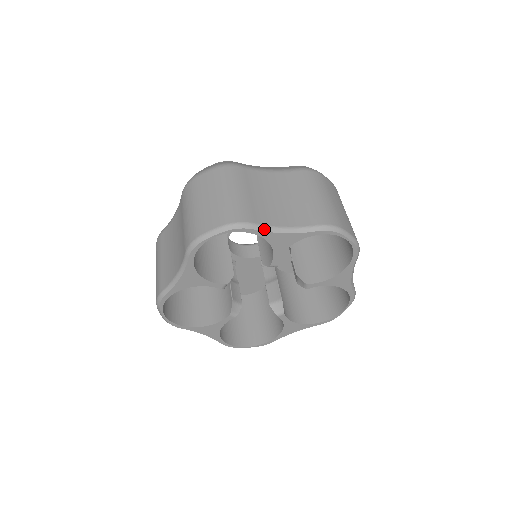
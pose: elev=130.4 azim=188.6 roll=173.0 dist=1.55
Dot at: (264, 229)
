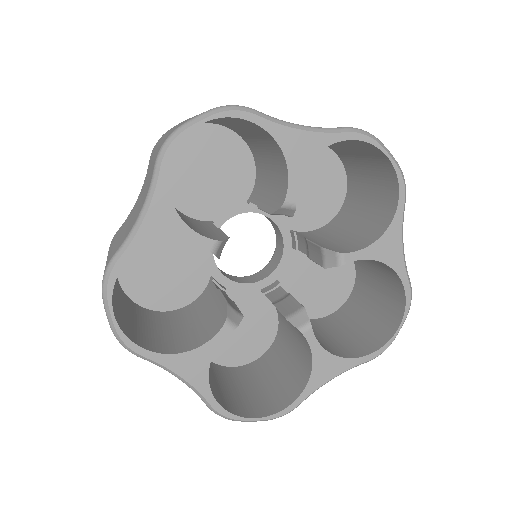
Dot at: (272, 119)
